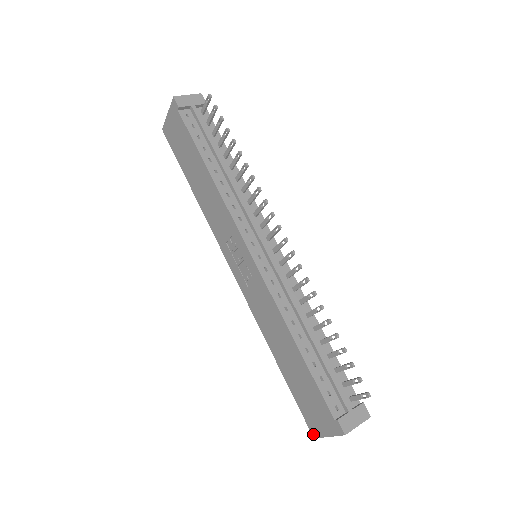
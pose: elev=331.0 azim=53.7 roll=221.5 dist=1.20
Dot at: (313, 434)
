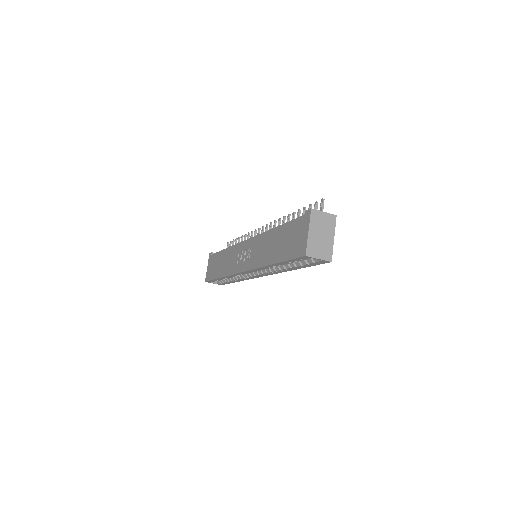
Dot at: (304, 254)
